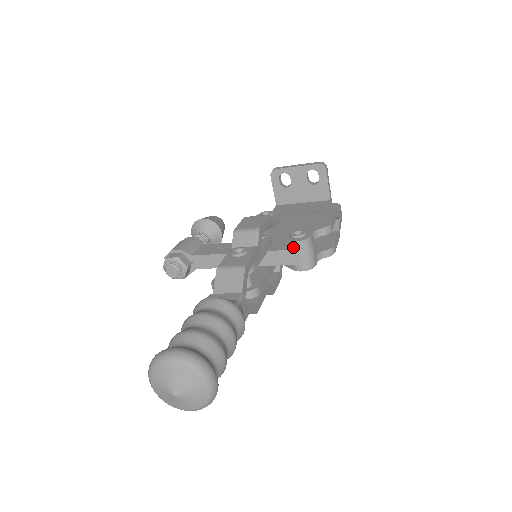
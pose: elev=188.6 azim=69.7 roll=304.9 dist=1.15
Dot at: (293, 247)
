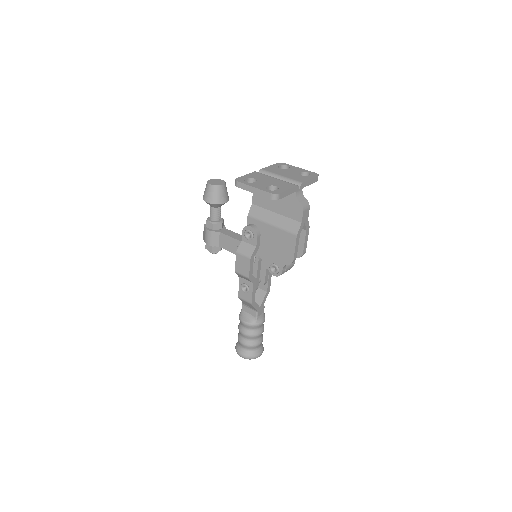
Dot at: occluded
